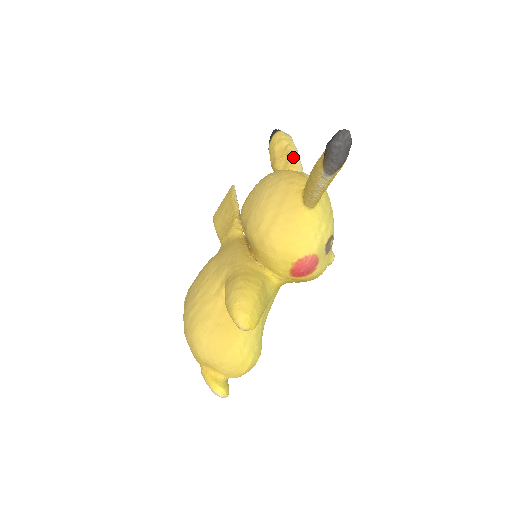
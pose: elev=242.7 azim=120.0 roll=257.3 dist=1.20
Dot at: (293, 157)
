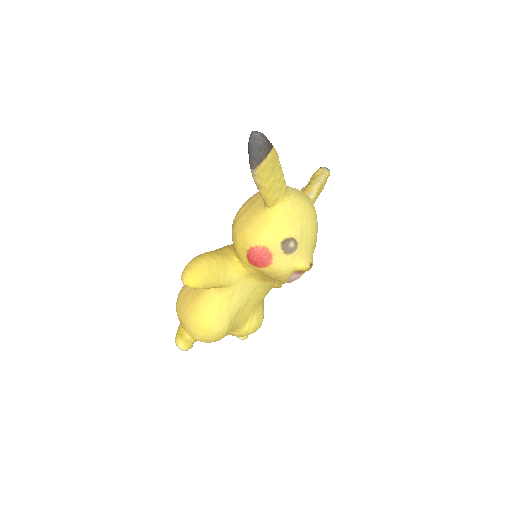
Dot at: (312, 183)
